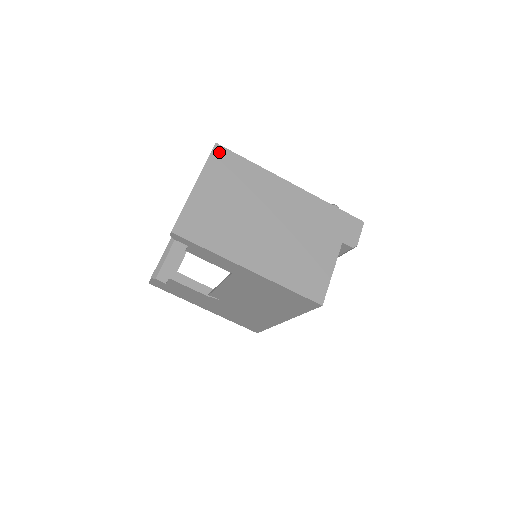
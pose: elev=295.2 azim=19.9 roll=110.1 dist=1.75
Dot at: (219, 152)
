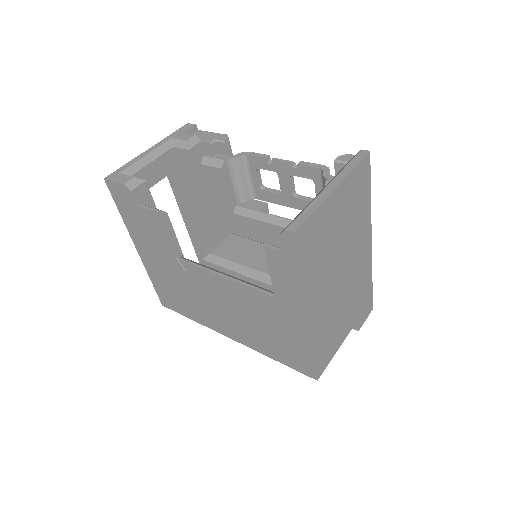
Dot at: (366, 164)
